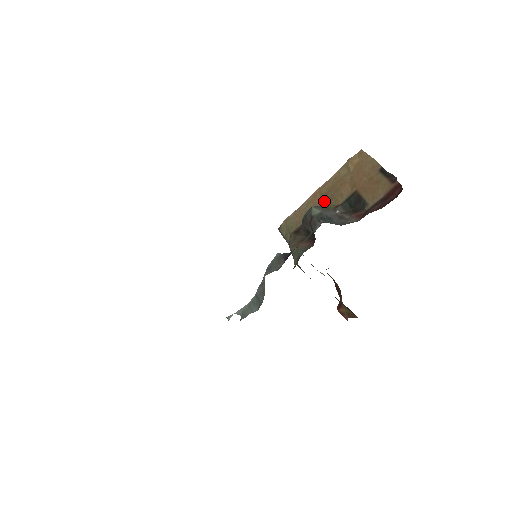
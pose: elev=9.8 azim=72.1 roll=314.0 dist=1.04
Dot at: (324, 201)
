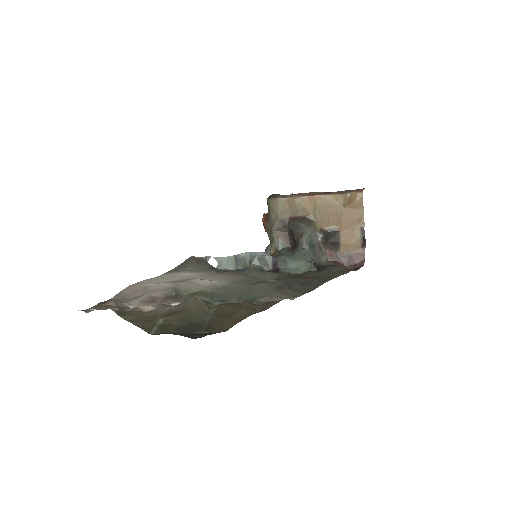
Dot at: (314, 213)
